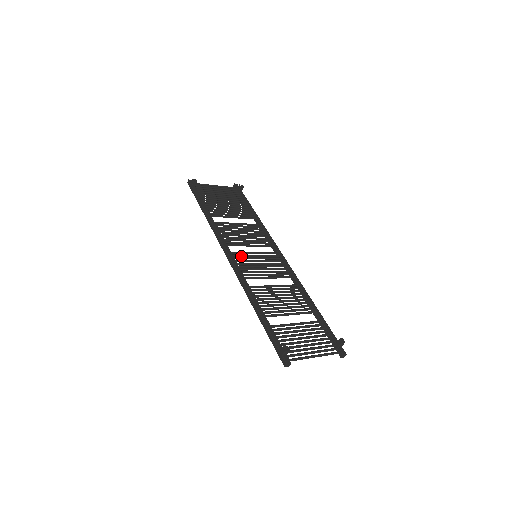
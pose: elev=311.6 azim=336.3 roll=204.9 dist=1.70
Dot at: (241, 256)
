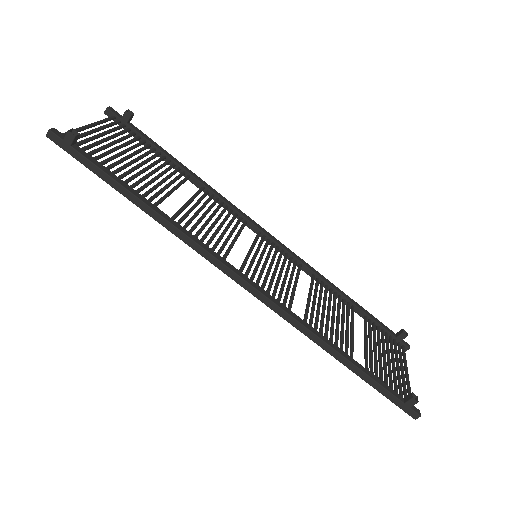
Dot at: (250, 270)
